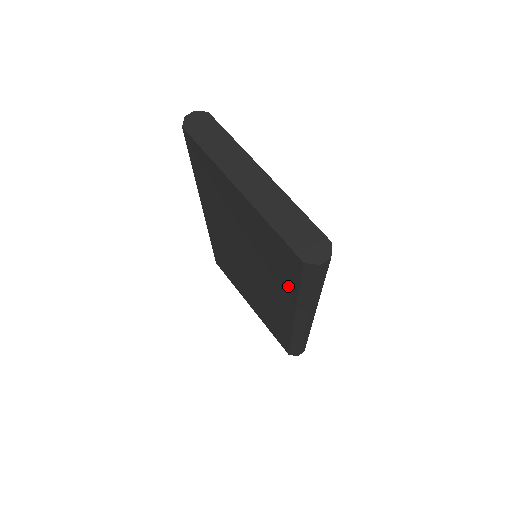
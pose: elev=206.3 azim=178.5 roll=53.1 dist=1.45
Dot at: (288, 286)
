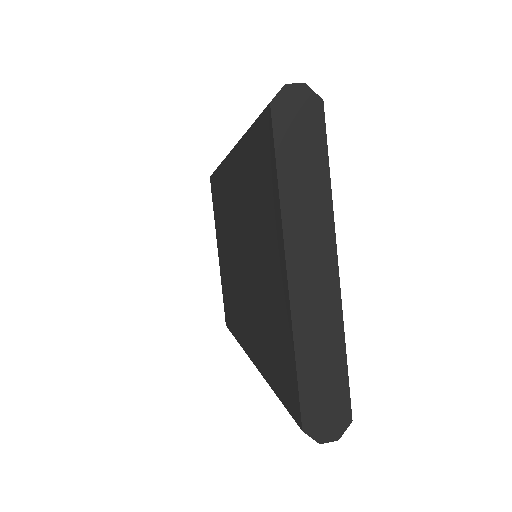
Dot at: (267, 365)
